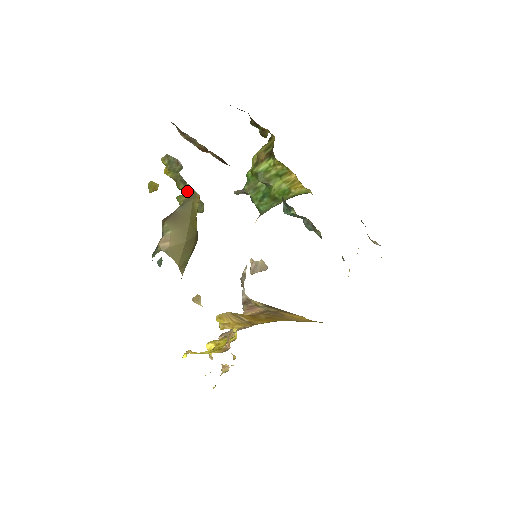
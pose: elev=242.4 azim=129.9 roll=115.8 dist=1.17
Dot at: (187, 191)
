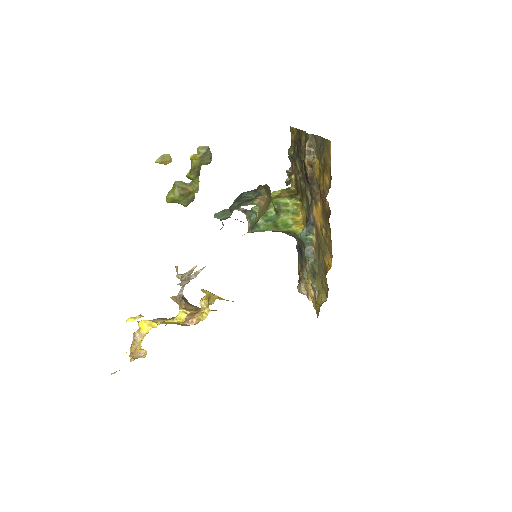
Dot at: (192, 182)
